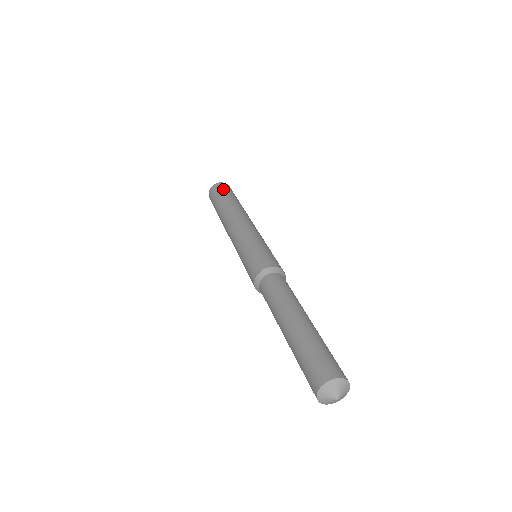
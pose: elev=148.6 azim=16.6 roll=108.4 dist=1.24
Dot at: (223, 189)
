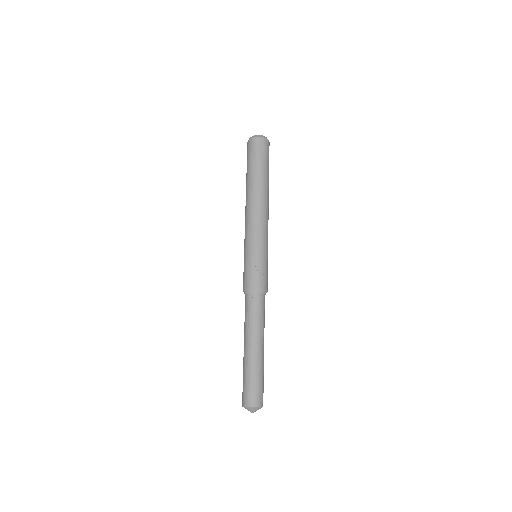
Dot at: (248, 155)
